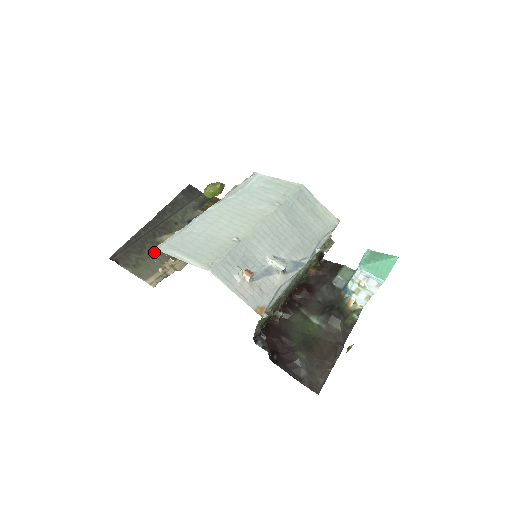
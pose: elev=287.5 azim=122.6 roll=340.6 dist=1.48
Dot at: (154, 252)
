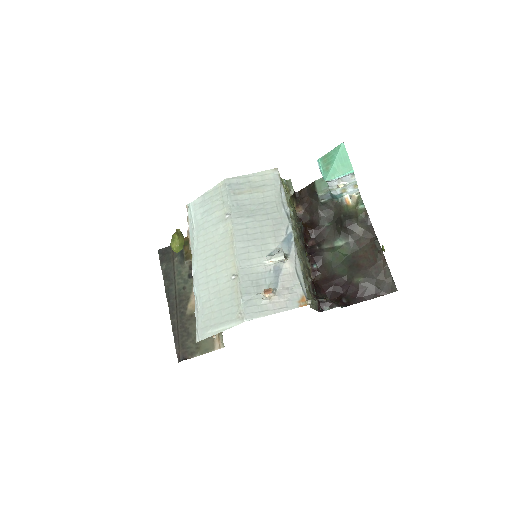
Dot at: occluded
